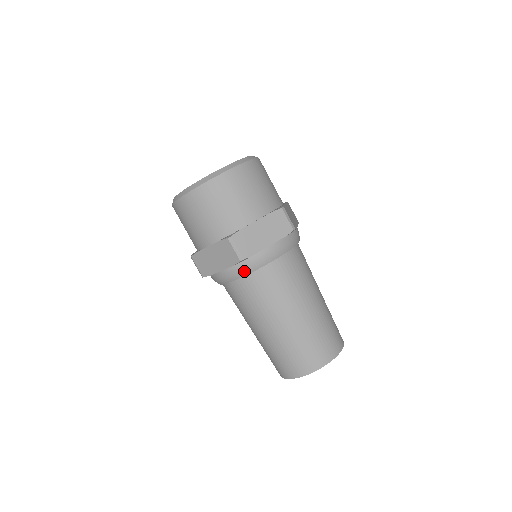
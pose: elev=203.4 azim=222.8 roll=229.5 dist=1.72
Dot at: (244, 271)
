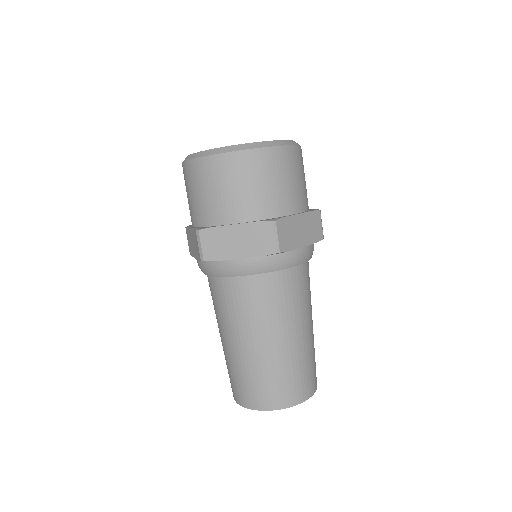
Dot at: (268, 267)
